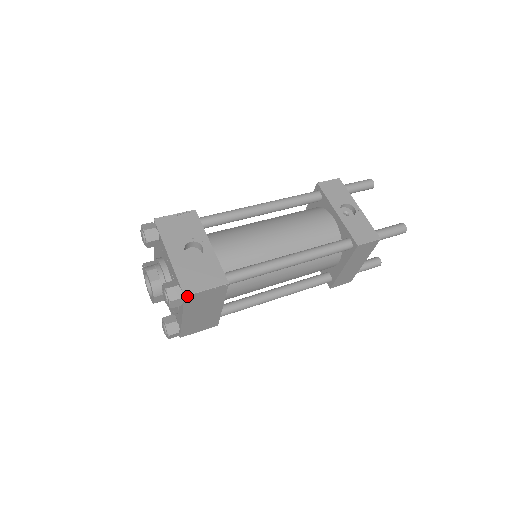
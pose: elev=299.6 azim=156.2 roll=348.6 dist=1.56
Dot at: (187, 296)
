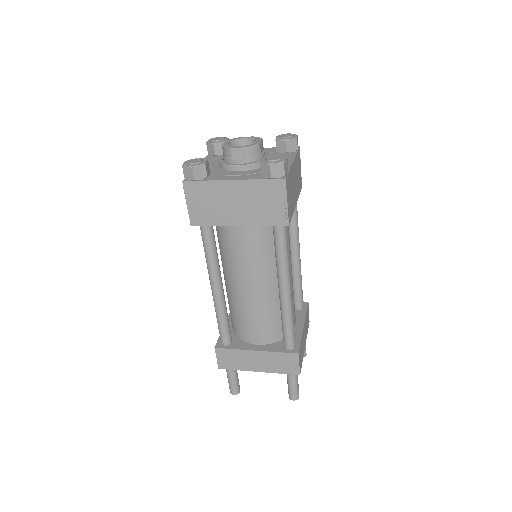
Dot at: (299, 150)
